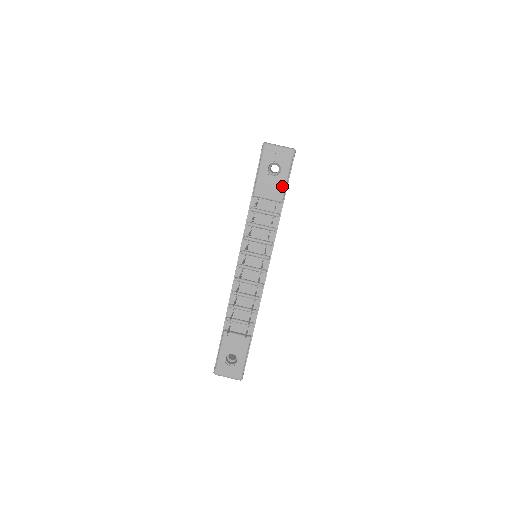
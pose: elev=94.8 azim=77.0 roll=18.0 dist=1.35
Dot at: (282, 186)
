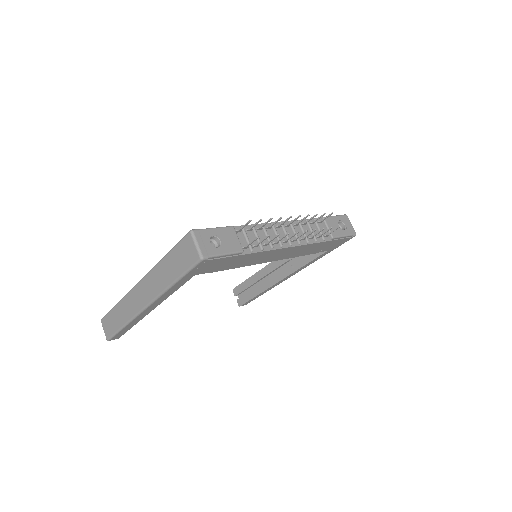
Dot at: (339, 234)
